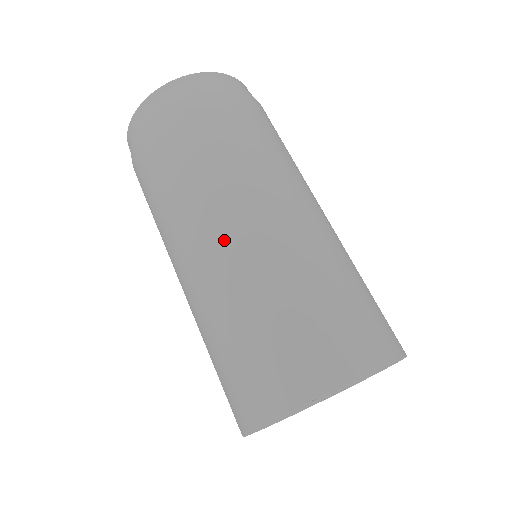
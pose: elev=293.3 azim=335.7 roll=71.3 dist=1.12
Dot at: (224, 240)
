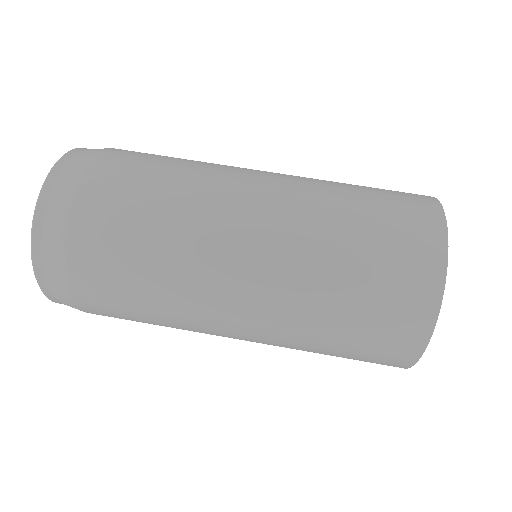
Dot at: (264, 208)
